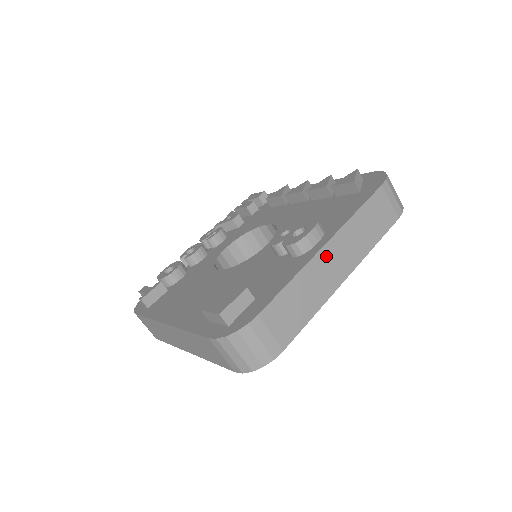
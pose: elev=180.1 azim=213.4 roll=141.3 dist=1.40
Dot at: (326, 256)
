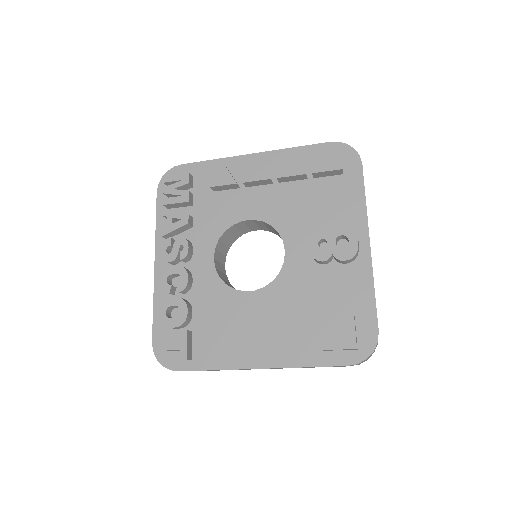
Dot at: occluded
